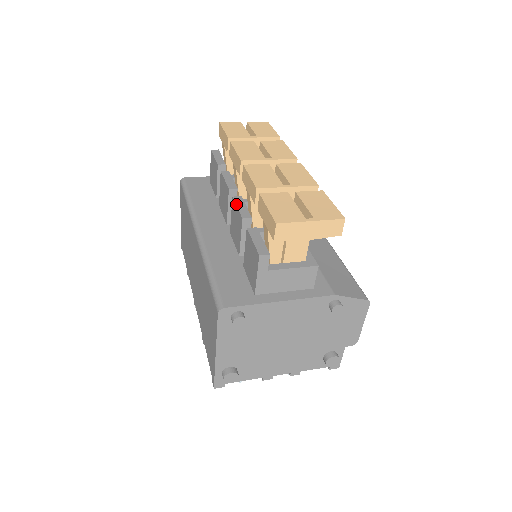
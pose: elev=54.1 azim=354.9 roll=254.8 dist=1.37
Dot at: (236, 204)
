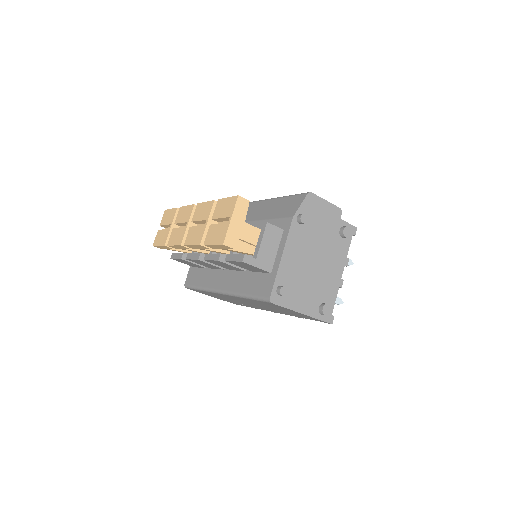
Dot at: (209, 260)
